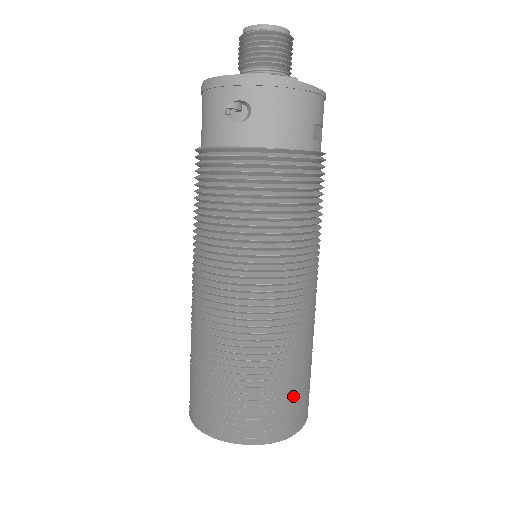
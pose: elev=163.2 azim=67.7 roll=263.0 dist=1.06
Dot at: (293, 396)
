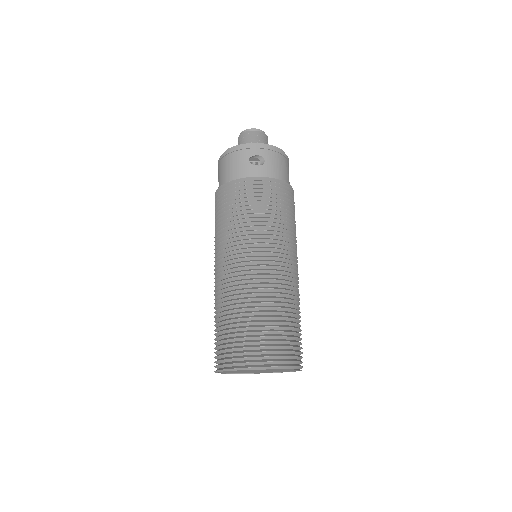
Dot at: (299, 337)
